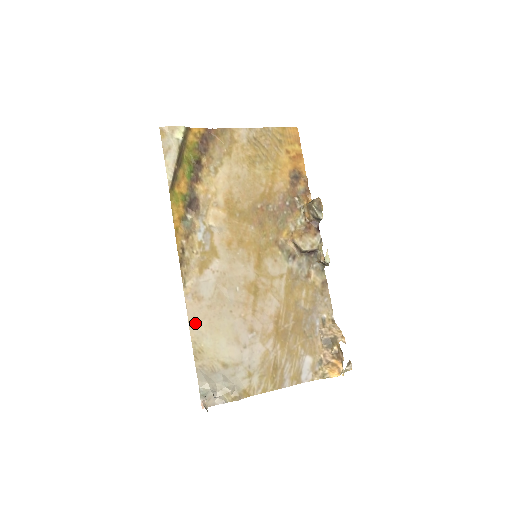
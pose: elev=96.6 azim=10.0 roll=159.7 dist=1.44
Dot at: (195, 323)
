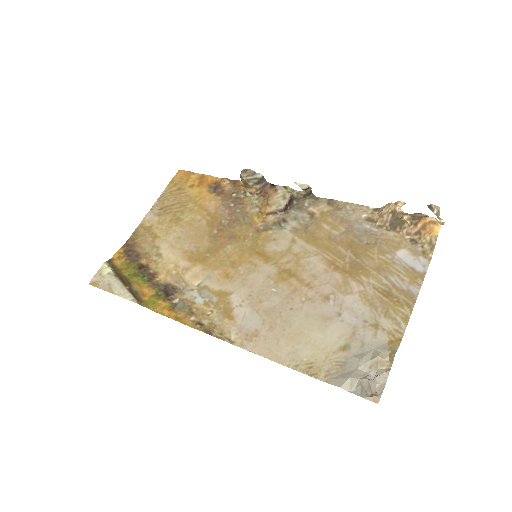
Dot at: (276, 354)
